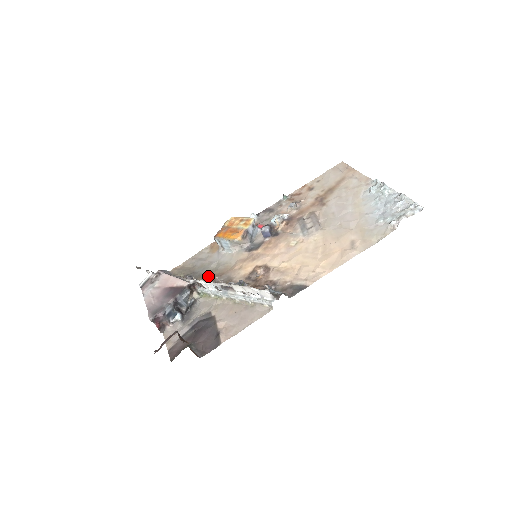
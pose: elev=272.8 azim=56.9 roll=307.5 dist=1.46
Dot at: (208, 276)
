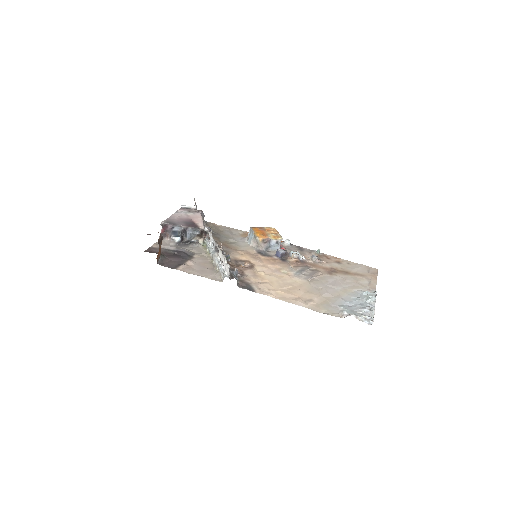
Dot at: (221, 241)
